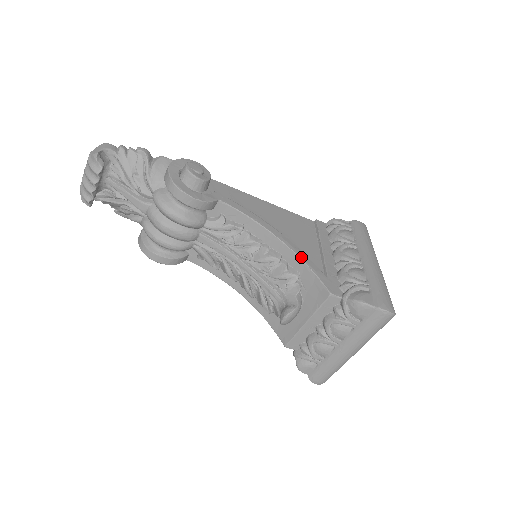
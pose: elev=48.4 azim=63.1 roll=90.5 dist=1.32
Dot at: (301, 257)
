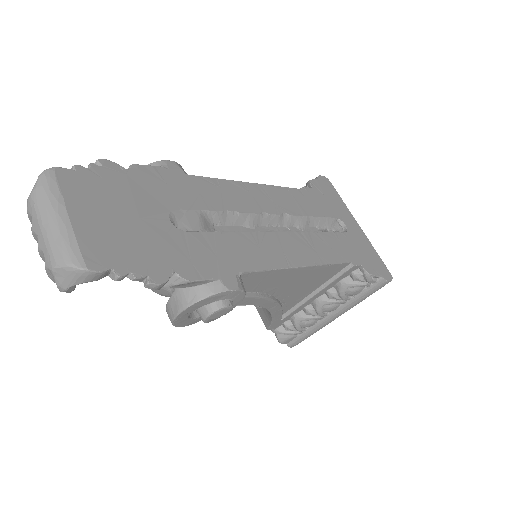
Dot at: (274, 316)
